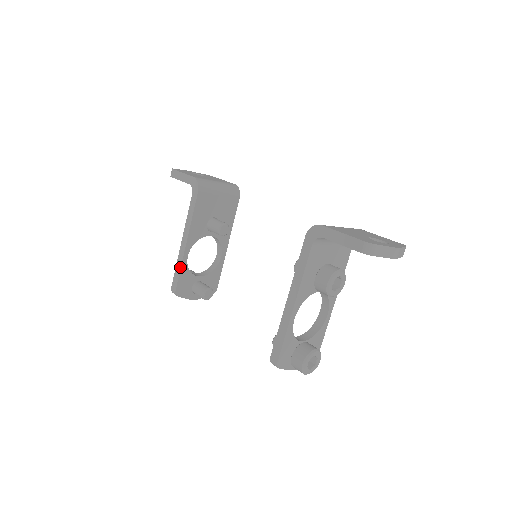
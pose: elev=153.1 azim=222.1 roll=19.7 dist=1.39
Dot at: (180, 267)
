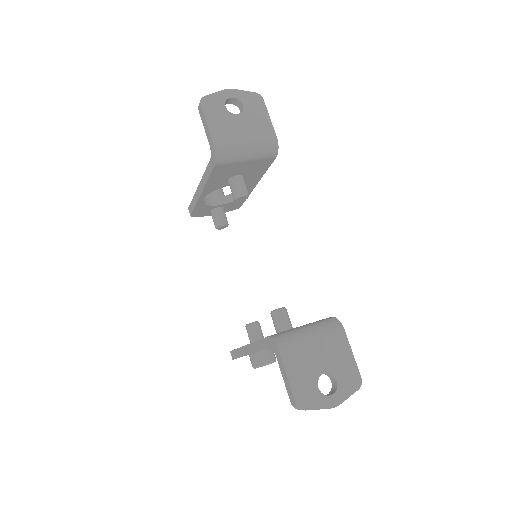
Dot at: (195, 204)
